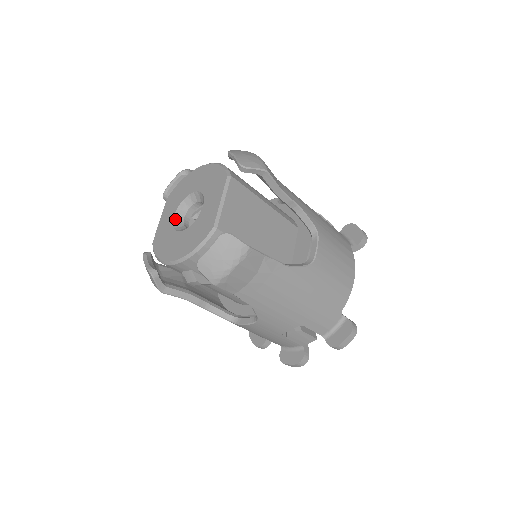
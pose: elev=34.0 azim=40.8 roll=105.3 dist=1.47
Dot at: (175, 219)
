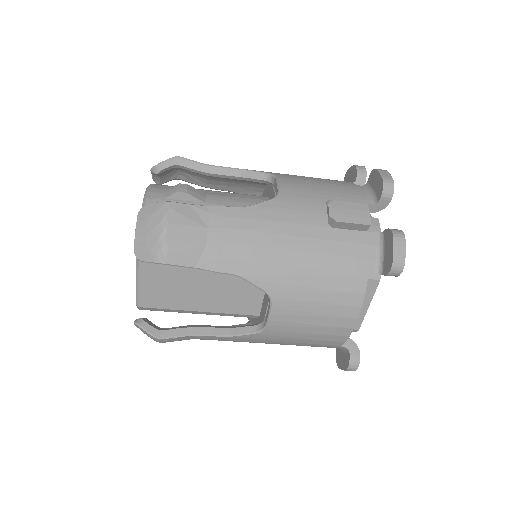
Dot at: occluded
